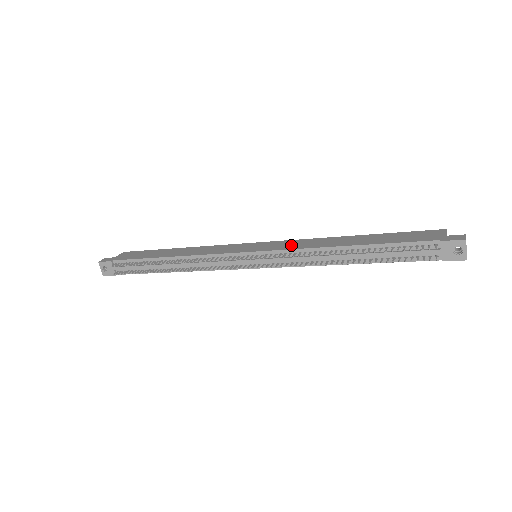
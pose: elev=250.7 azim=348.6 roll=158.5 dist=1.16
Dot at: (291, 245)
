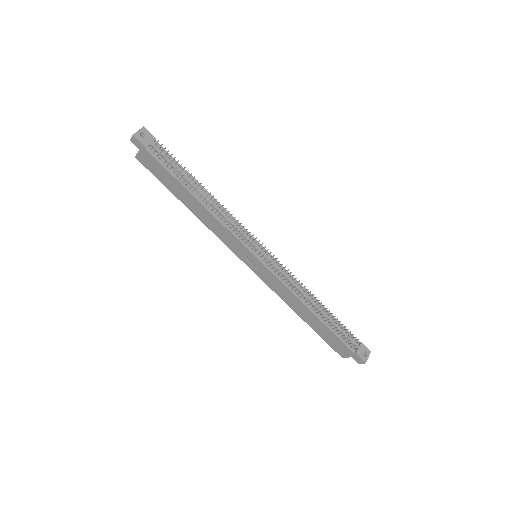
Dot at: occluded
